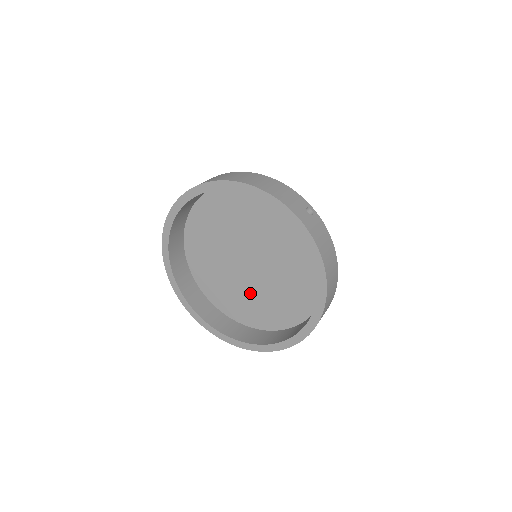
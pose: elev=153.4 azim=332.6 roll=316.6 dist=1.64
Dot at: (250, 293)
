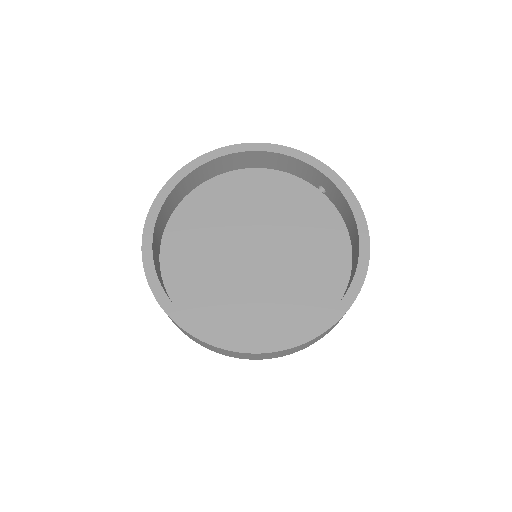
Dot at: (253, 294)
